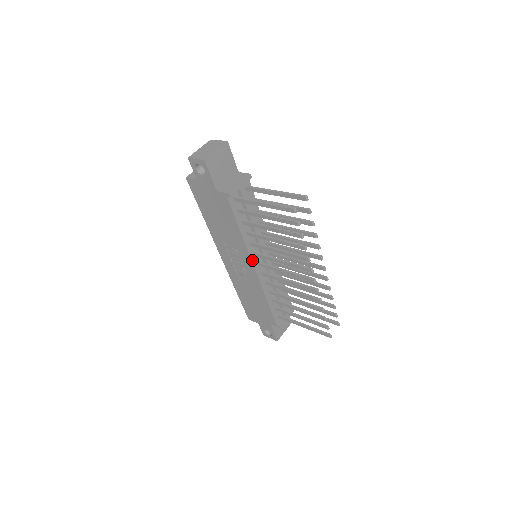
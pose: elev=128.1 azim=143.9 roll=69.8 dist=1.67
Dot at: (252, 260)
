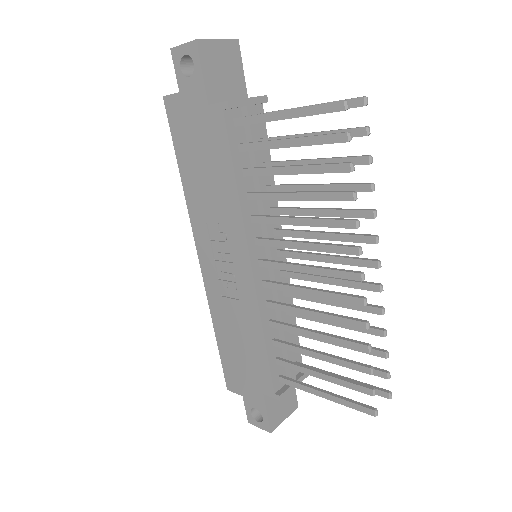
Dot at: (249, 249)
